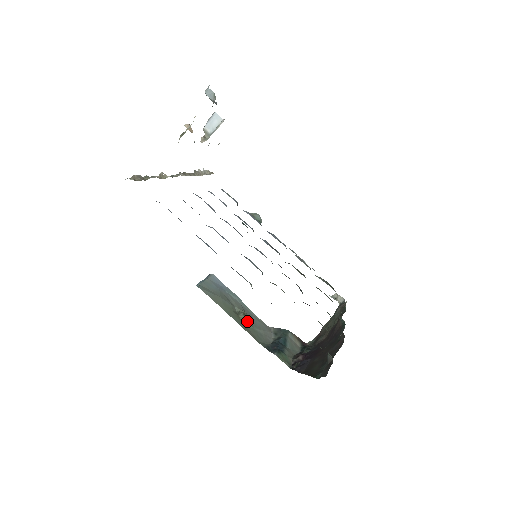
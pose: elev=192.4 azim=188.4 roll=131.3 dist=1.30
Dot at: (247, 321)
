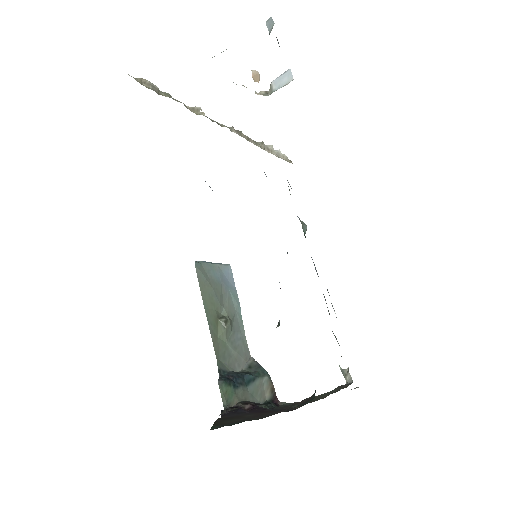
Dot at: (224, 330)
